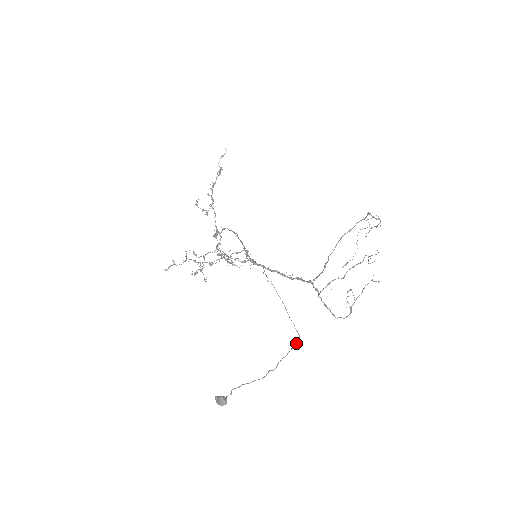
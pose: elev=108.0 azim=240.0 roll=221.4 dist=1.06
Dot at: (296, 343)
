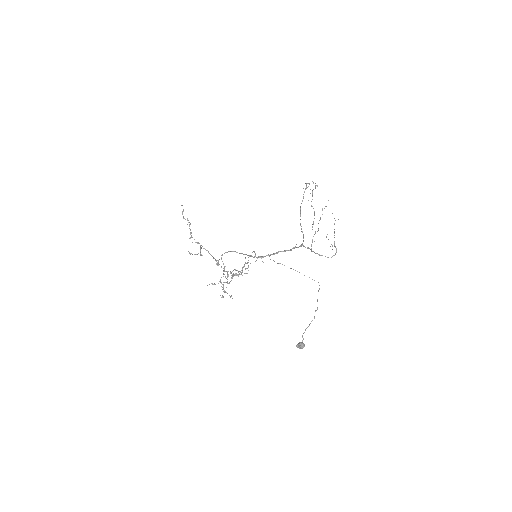
Dot at: occluded
